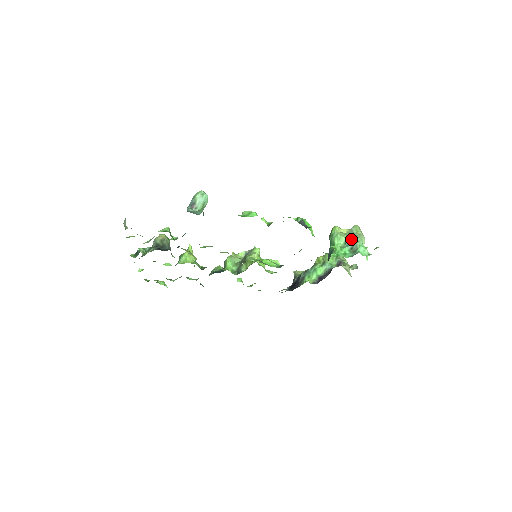
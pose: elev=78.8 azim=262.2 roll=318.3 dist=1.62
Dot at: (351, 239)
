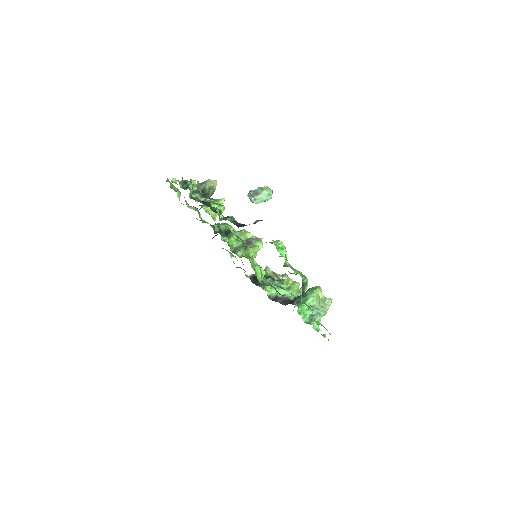
Dot at: (319, 309)
